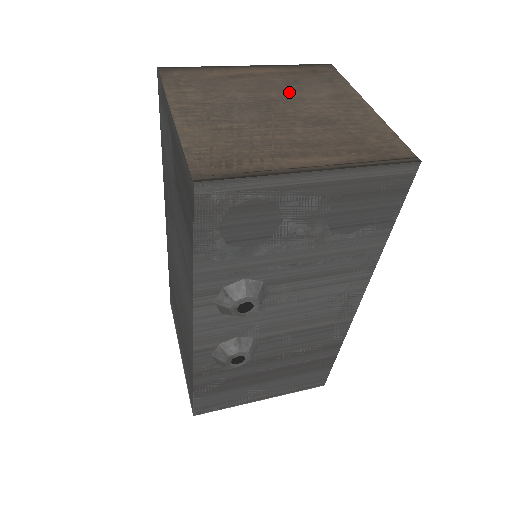
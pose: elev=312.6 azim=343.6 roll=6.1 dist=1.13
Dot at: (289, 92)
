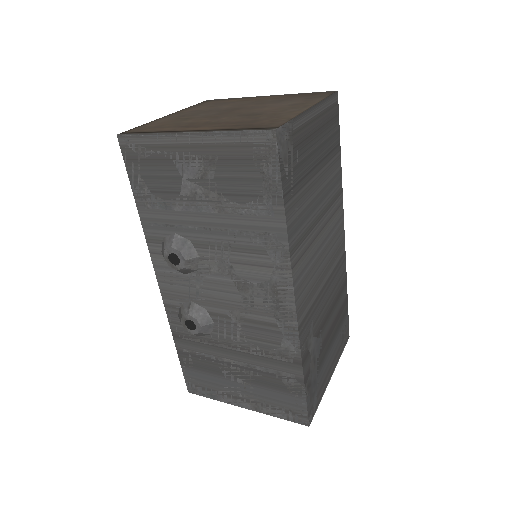
Dot at: (264, 104)
